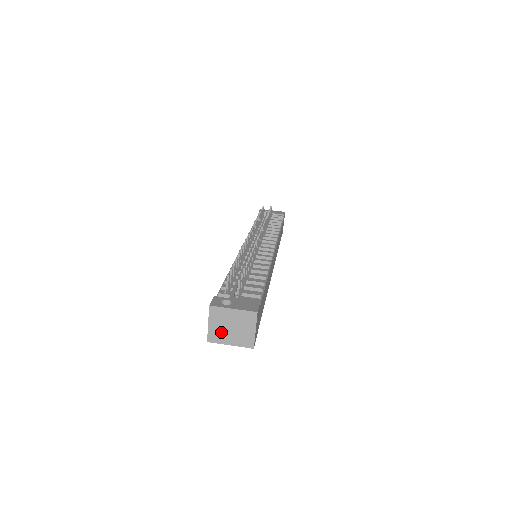
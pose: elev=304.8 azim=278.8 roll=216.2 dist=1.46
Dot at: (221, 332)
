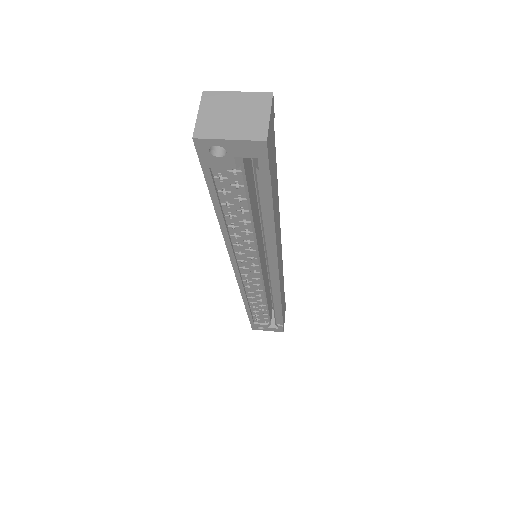
Dot at: (216, 123)
